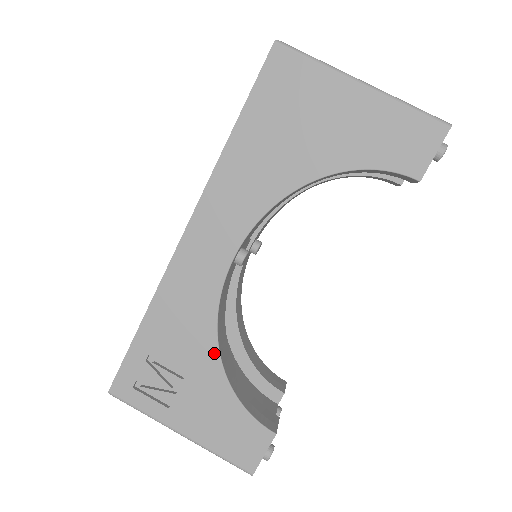
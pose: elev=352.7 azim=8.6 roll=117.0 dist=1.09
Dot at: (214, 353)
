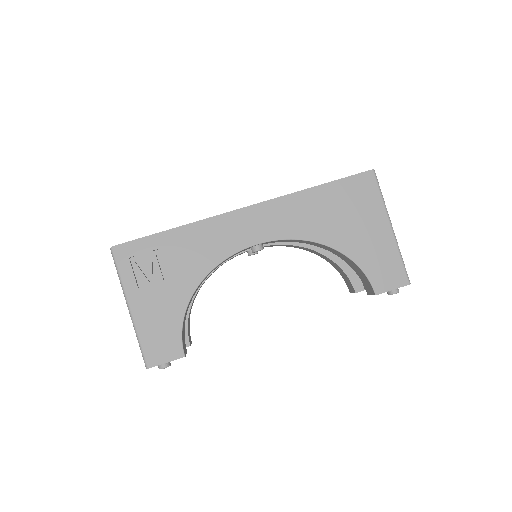
Dot at: (196, 282)
